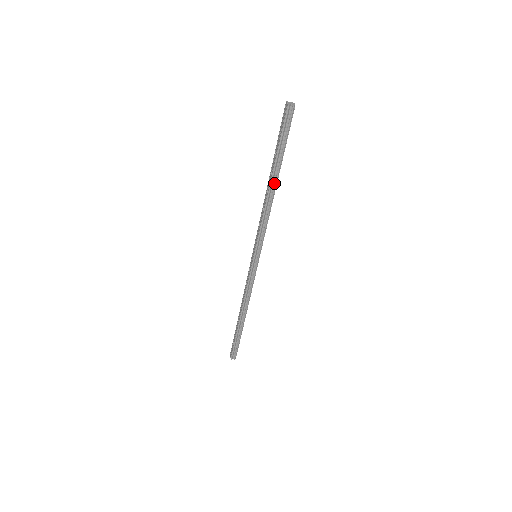
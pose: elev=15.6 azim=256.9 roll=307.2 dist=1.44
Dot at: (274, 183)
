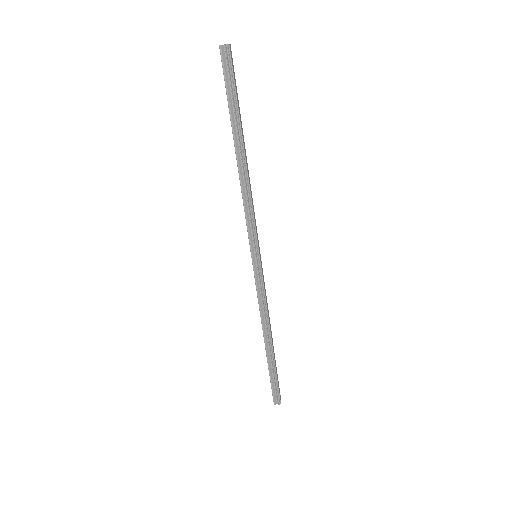
Dot at: (241, 152)
